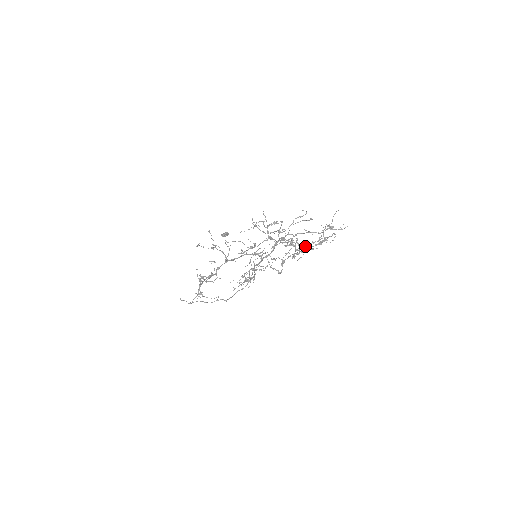
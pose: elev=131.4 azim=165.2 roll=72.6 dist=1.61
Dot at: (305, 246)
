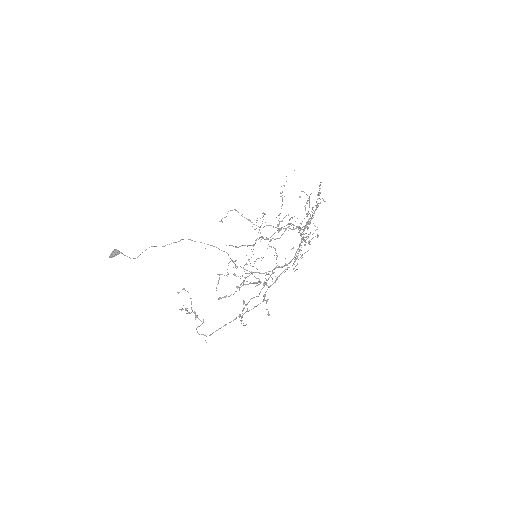
Dot at: (309, 222)
